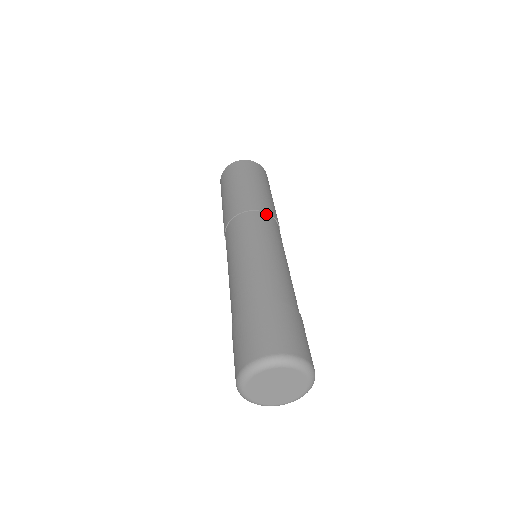
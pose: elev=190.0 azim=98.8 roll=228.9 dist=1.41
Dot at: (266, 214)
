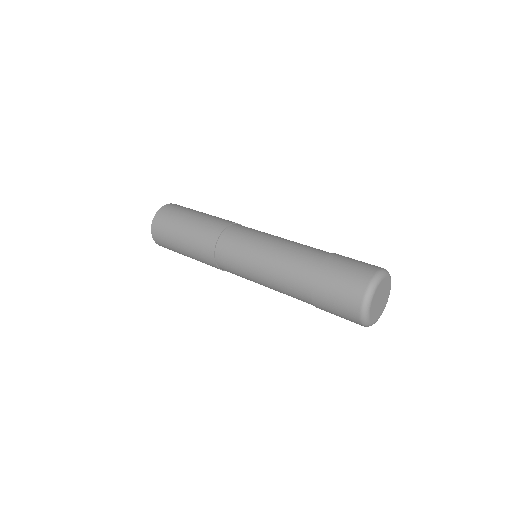
Dot at: occluded
